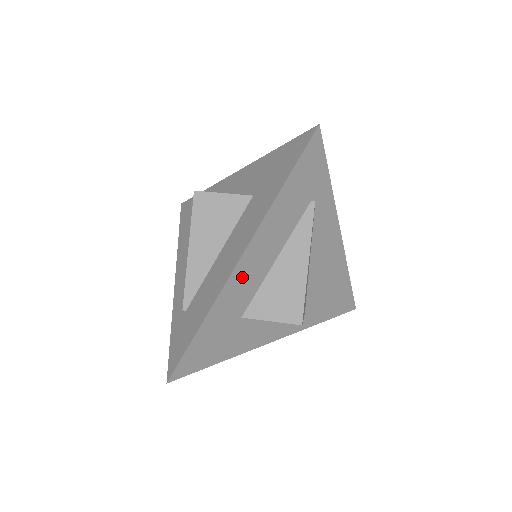
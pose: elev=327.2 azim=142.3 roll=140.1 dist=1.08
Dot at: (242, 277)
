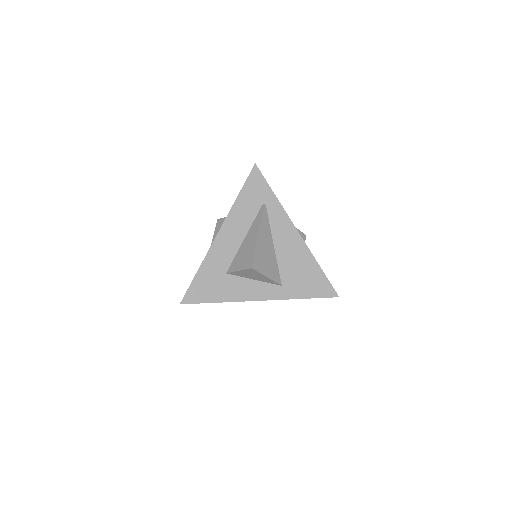
Dot at: (221, 245)
